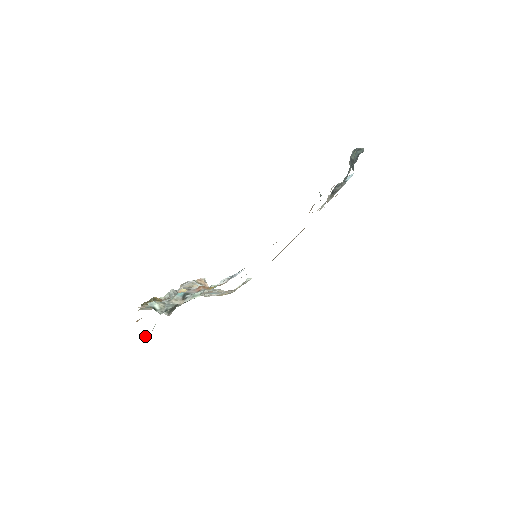
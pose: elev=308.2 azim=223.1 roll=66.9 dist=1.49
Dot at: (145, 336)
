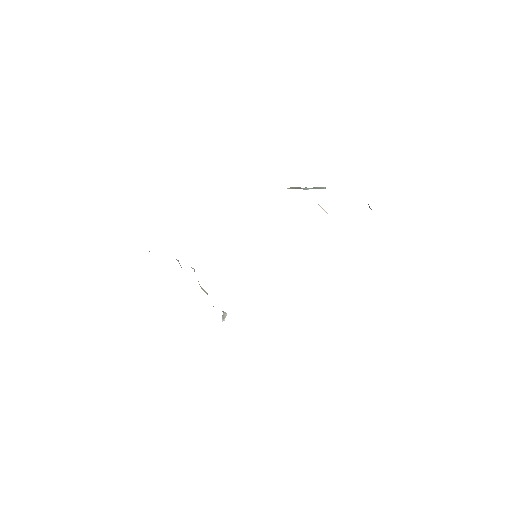
Dot at: occluded
